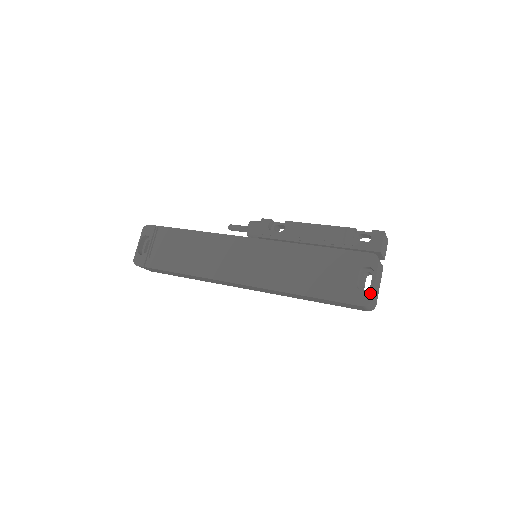
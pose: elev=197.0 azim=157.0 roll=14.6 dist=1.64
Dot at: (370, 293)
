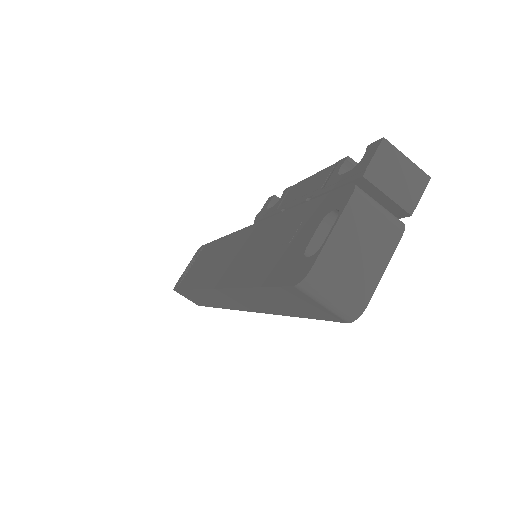
Dot at: (315, 256)
